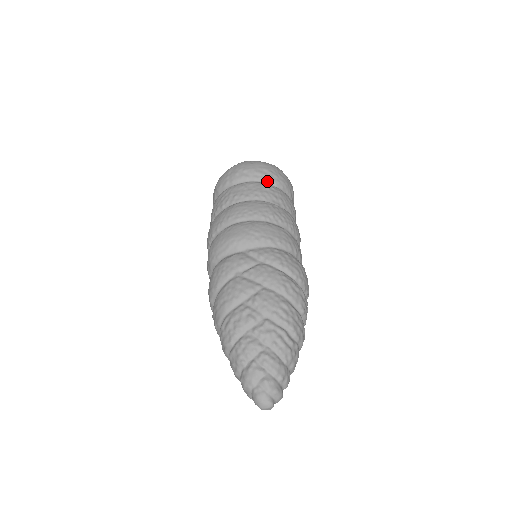
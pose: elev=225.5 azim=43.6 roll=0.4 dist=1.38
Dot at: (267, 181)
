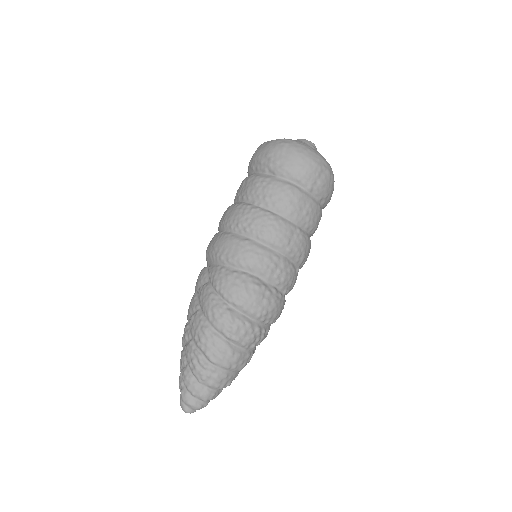
Dot at: (266, 171)
